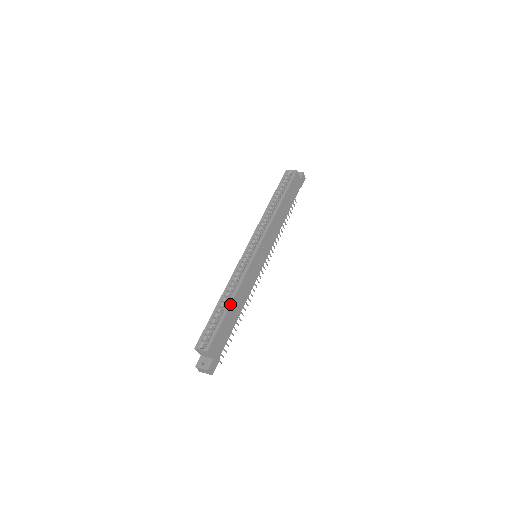
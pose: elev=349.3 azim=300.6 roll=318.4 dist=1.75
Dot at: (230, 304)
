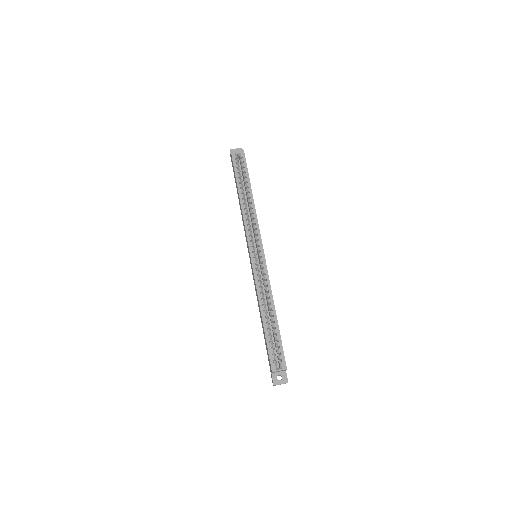
Dot at: (276, 317)
